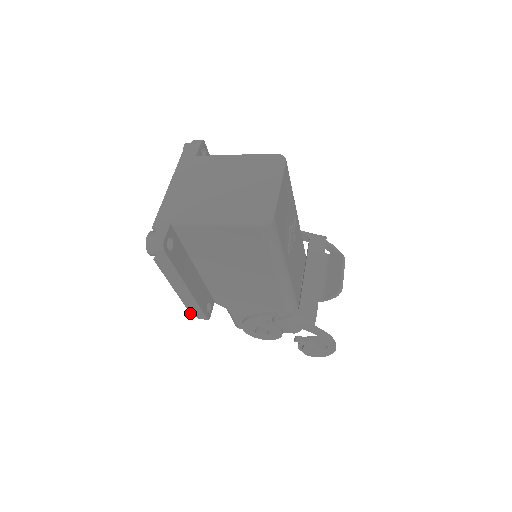
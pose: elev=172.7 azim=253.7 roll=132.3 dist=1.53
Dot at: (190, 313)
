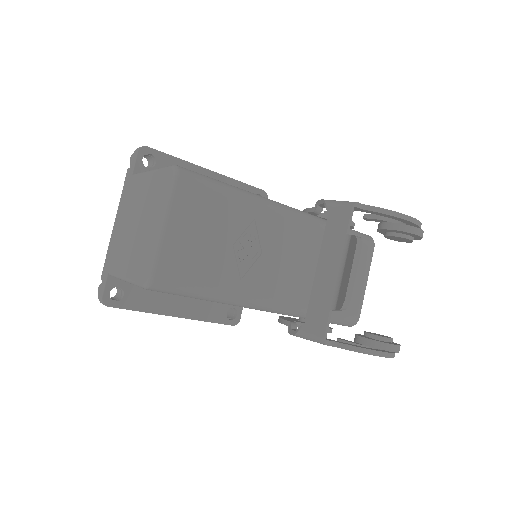
Dot at: occluded
